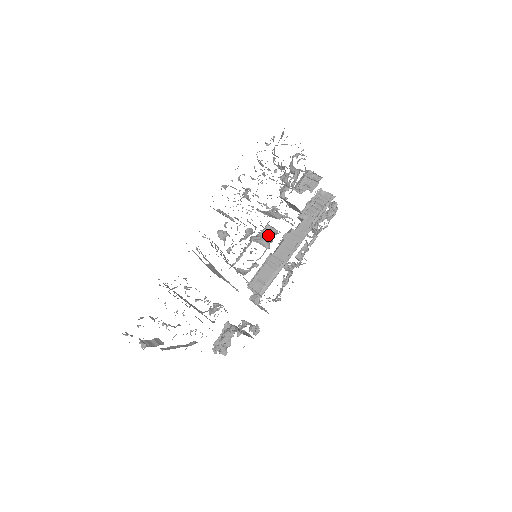
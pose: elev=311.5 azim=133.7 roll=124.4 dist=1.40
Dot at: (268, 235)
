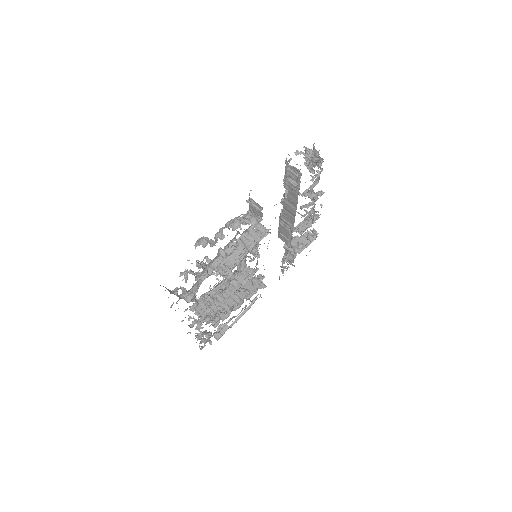
Dot at: (251, 253)
